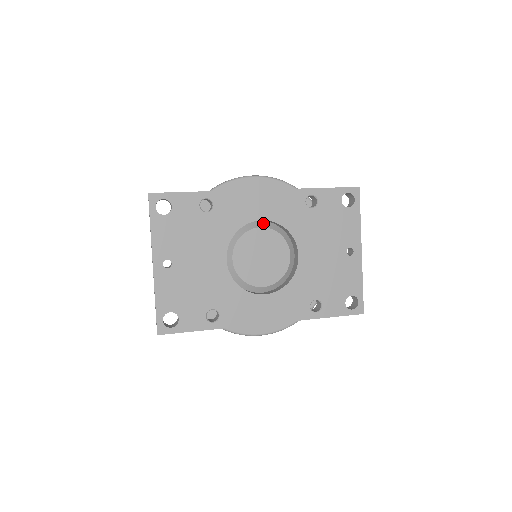
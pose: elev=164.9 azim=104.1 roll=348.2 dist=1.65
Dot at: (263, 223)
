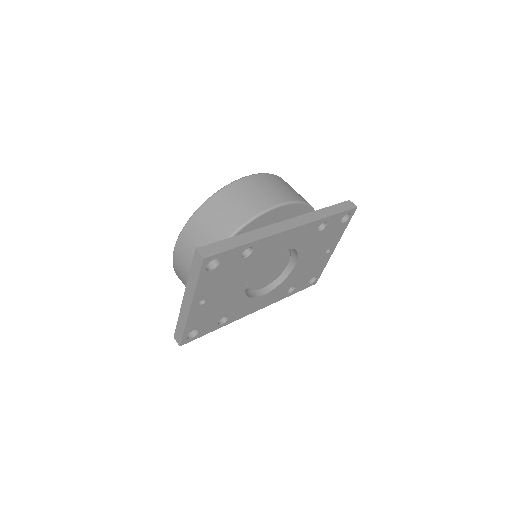
Dot at: occluded
